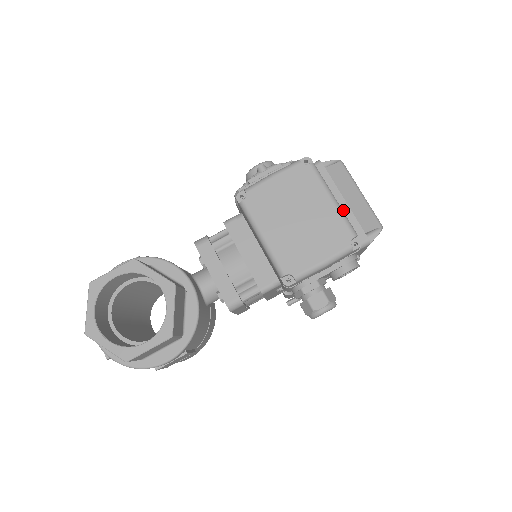
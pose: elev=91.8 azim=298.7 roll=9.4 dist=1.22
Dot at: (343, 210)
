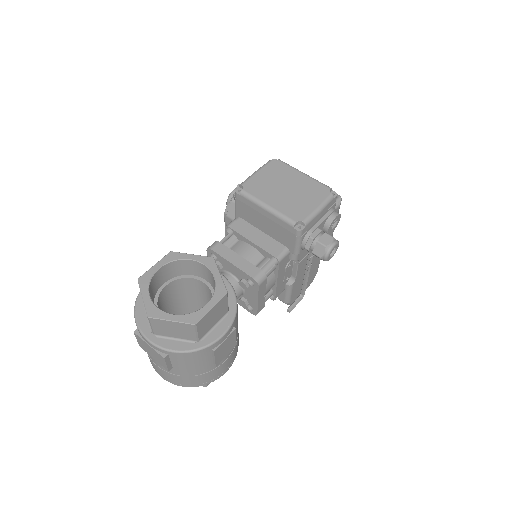
Dot at: occluded
